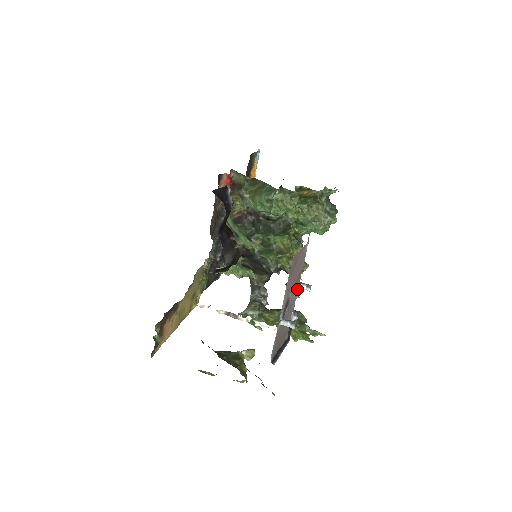
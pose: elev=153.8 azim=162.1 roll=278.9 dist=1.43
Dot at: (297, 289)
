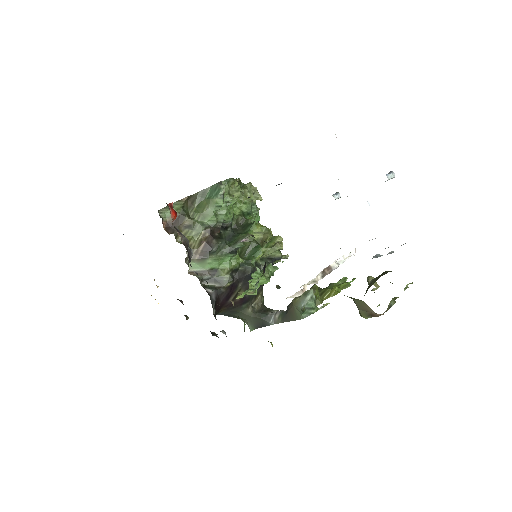
Dot at: occluded
